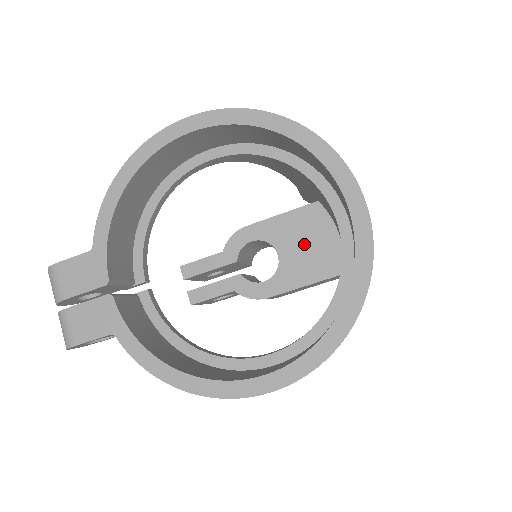
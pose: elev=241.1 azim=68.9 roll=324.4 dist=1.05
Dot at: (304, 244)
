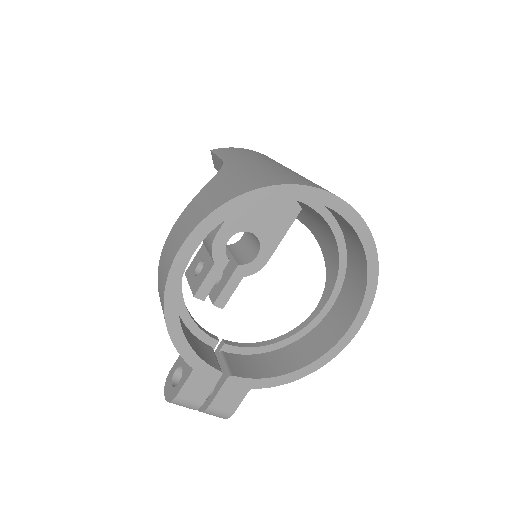
Dot at: (264, 213)
